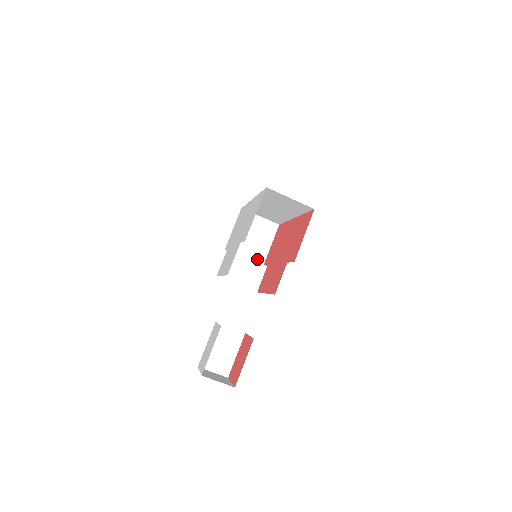
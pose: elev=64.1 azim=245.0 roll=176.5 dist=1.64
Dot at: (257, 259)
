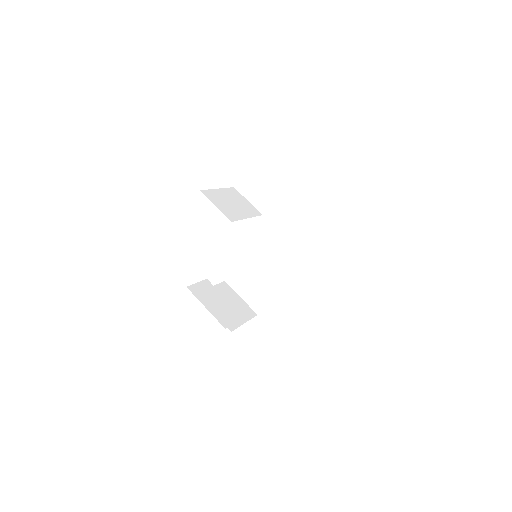
Dot at: occluded
